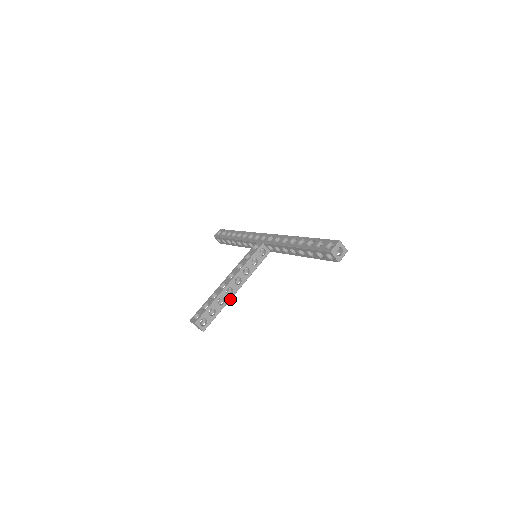
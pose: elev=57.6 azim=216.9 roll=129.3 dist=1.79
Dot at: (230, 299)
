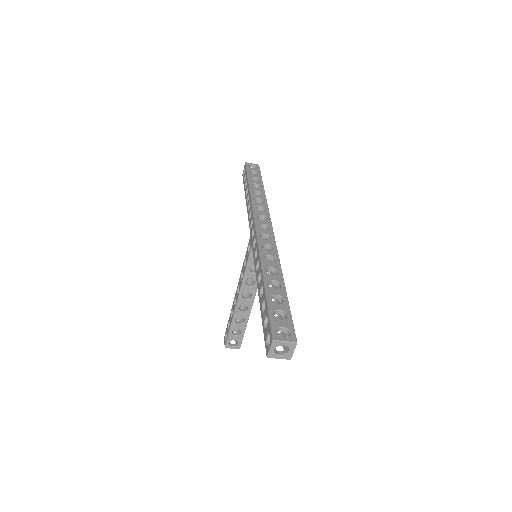
Dot at: (249, 314)
